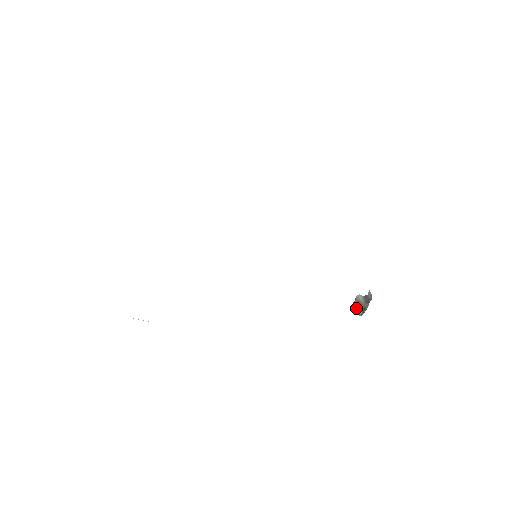
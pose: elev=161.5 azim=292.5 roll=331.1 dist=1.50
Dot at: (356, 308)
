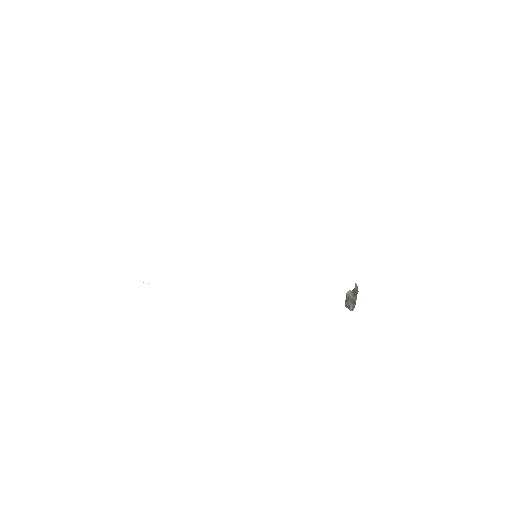
Dot at: (348, 305)
